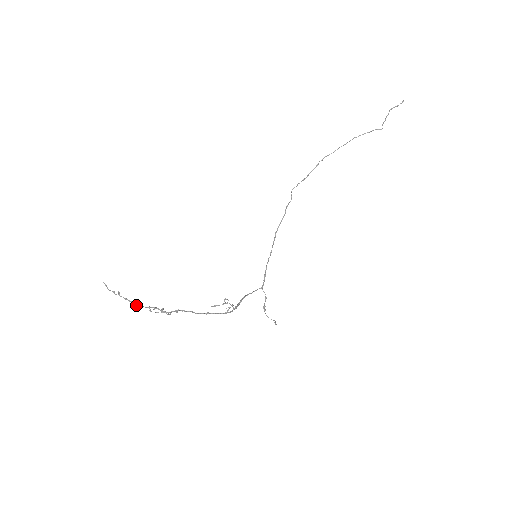
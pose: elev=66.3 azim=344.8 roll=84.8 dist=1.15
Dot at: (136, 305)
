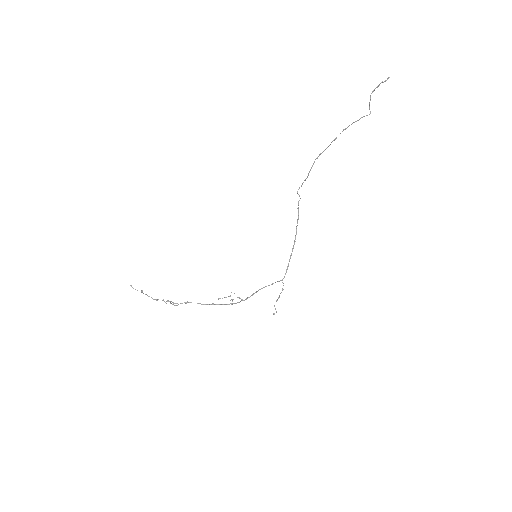
Dot at: occluded
